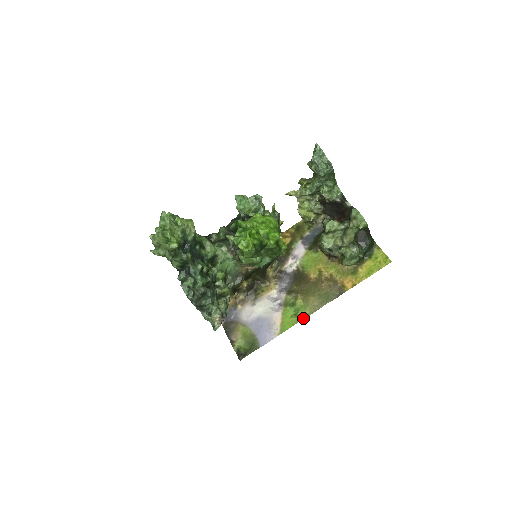
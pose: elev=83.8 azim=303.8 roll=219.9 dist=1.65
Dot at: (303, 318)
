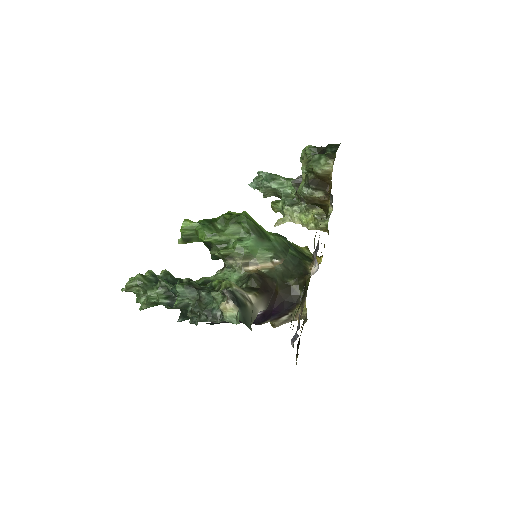
Dot at: occluded
